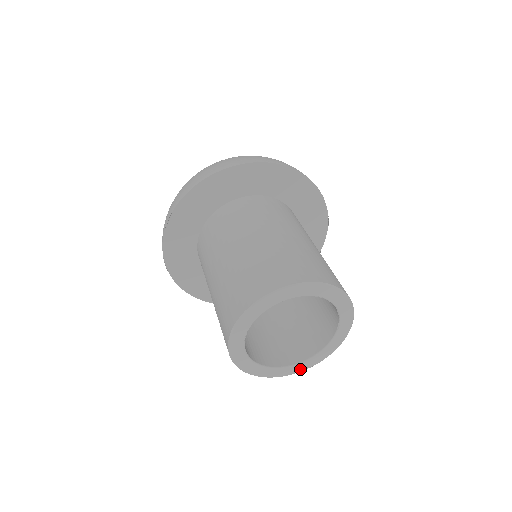
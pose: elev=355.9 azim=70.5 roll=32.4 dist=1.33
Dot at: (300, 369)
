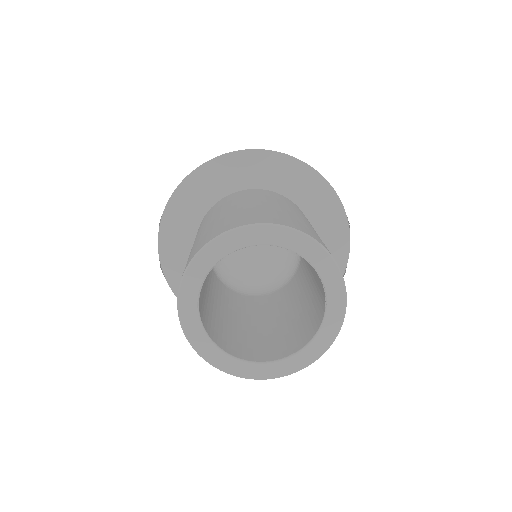
Dot at: (286, 370)
